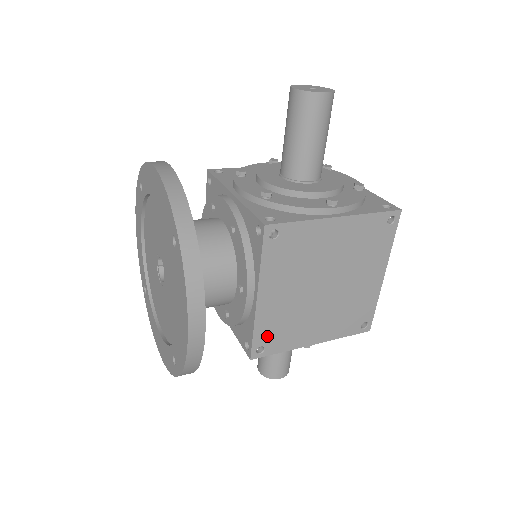
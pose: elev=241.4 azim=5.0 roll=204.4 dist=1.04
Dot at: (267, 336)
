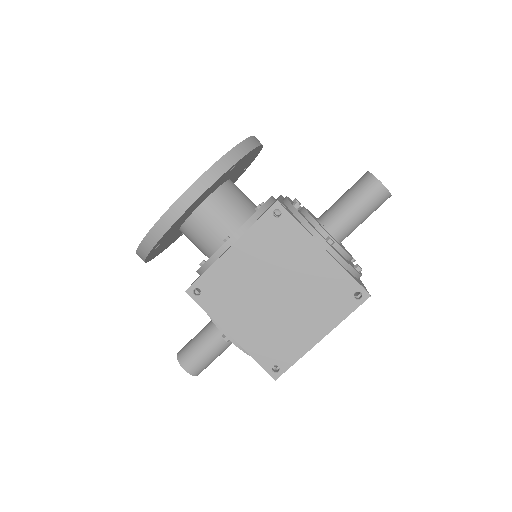
Dot at: (210, 286)
